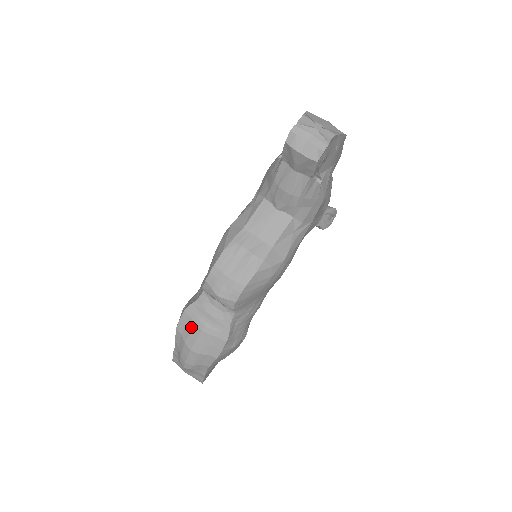
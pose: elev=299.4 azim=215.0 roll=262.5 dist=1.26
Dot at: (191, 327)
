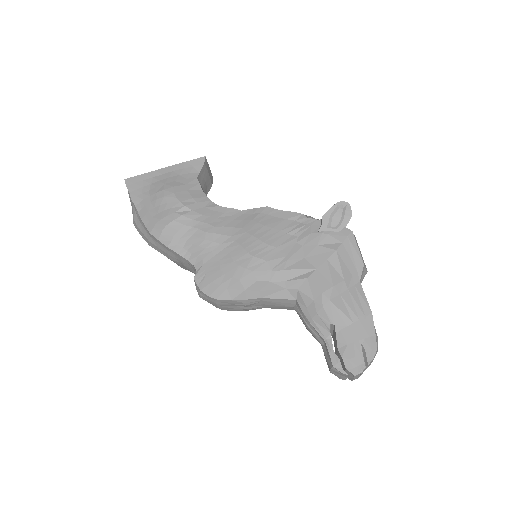
Dot at: (163, 250)
